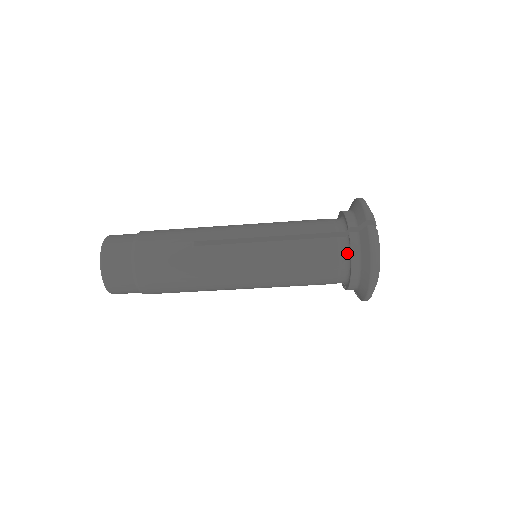
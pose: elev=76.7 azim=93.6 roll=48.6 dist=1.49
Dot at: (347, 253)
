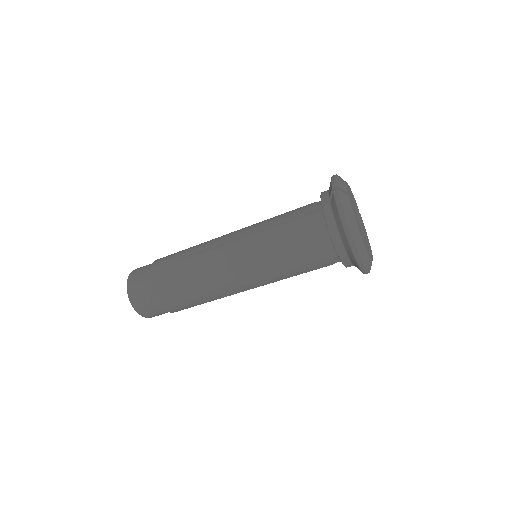
Dot at: (326, 226)
